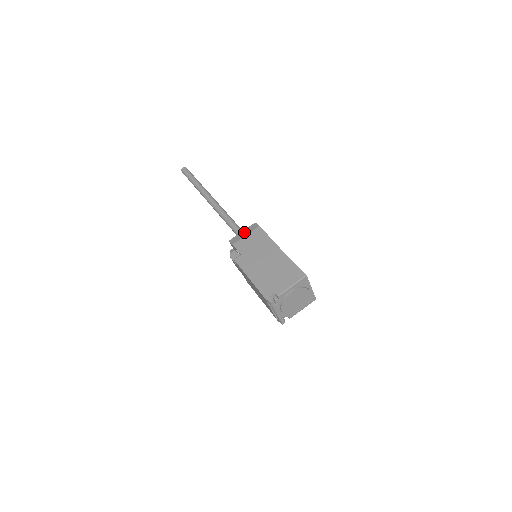
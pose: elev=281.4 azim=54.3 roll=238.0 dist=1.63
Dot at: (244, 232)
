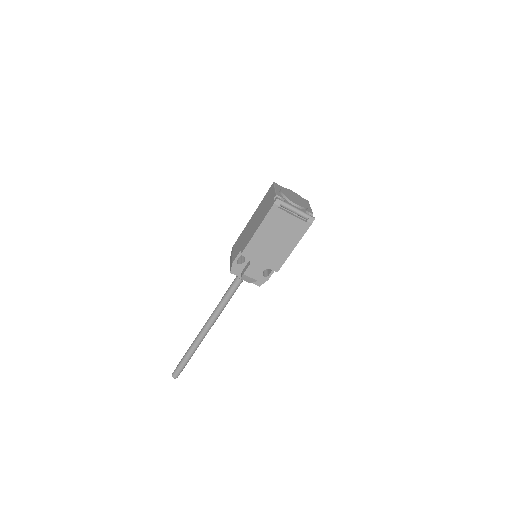
Dot at: (231, 260)
